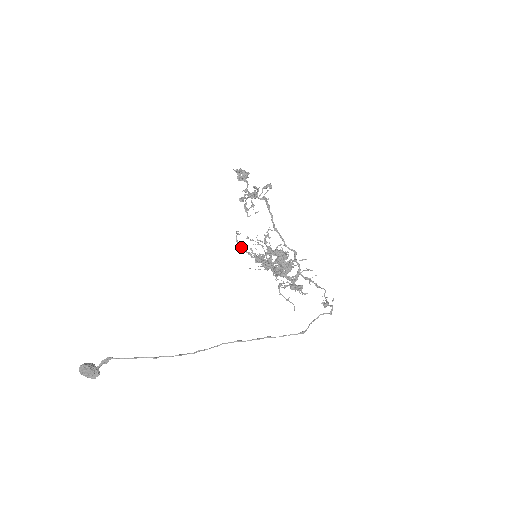
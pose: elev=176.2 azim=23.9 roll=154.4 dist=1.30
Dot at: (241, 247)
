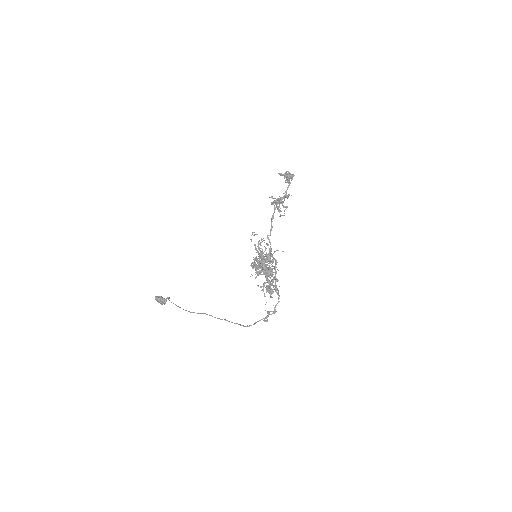
Dot at: (254, 245)
